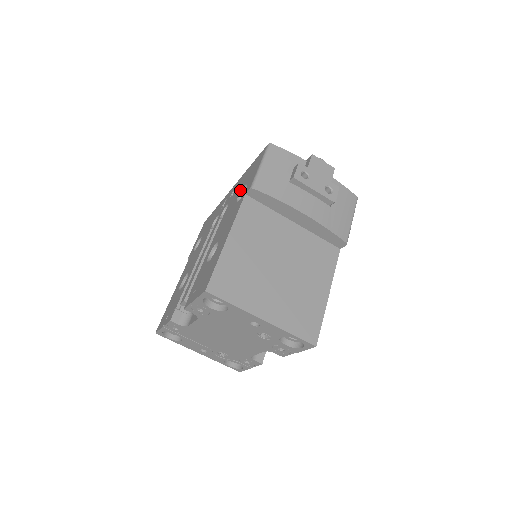
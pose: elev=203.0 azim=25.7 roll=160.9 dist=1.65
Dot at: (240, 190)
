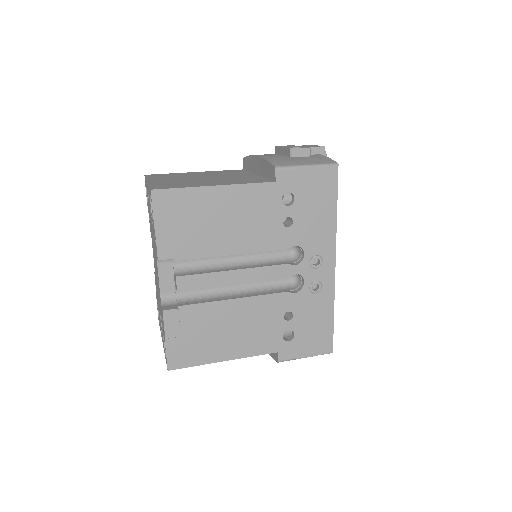
Dot at: occluded
